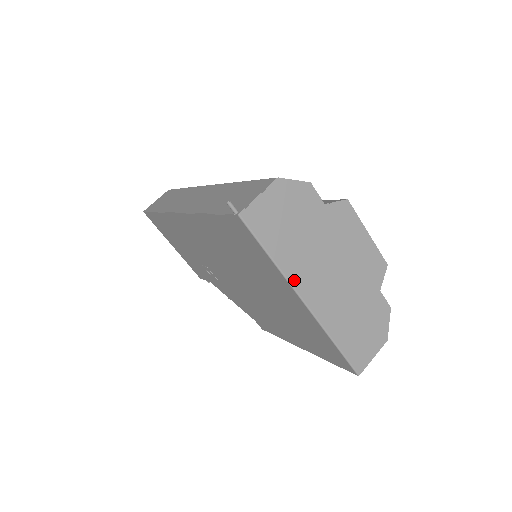
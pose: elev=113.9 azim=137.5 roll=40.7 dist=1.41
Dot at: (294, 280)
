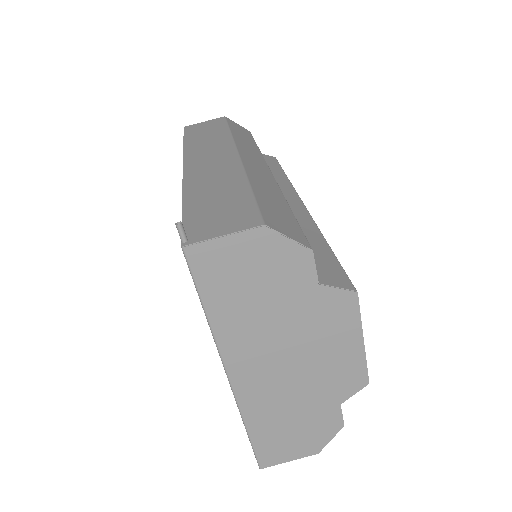
Dot at: (226, 348)
